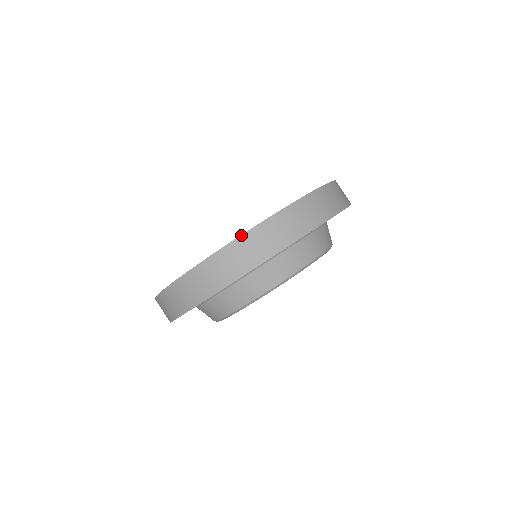
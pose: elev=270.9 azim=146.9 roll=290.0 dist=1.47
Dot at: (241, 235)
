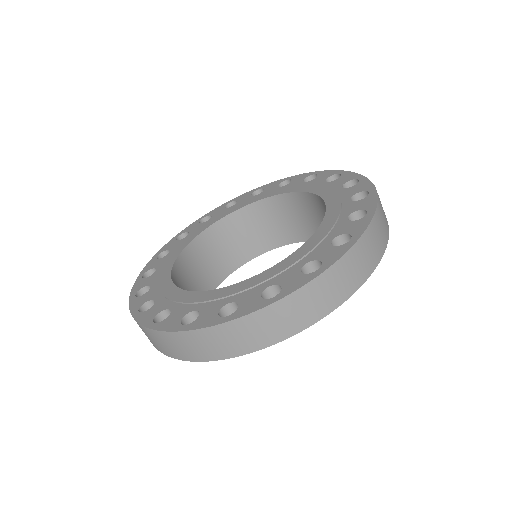
Dot at: (325, 270)
